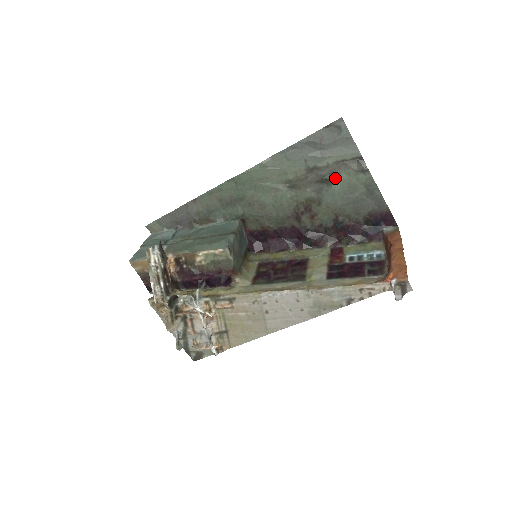
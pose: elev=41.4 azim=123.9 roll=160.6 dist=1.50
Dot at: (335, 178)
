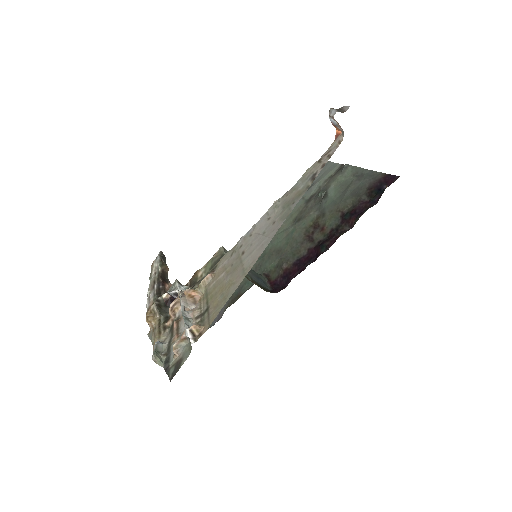
Dot at: (328, 190)
